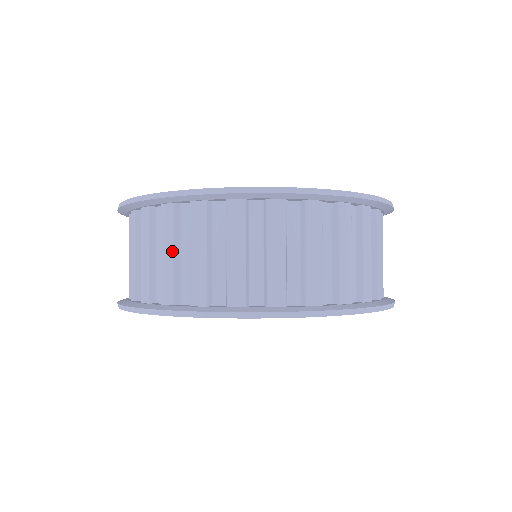
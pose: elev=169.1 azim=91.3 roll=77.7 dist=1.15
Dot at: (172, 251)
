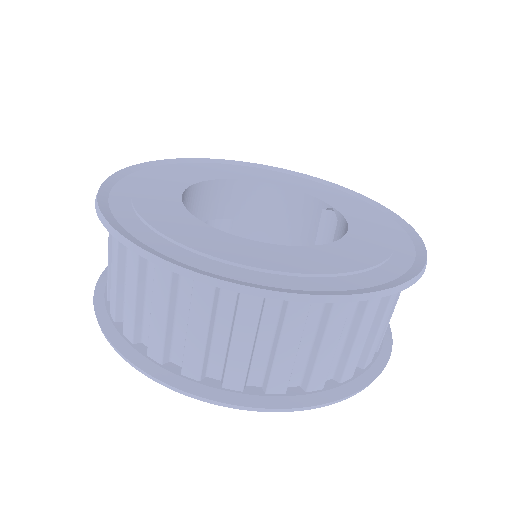
Dot at: (252, 342)
